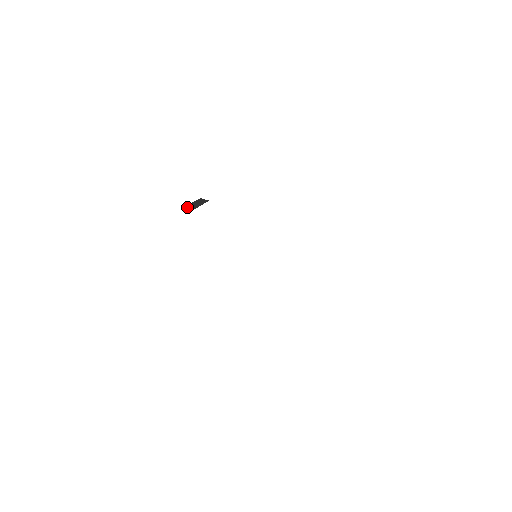
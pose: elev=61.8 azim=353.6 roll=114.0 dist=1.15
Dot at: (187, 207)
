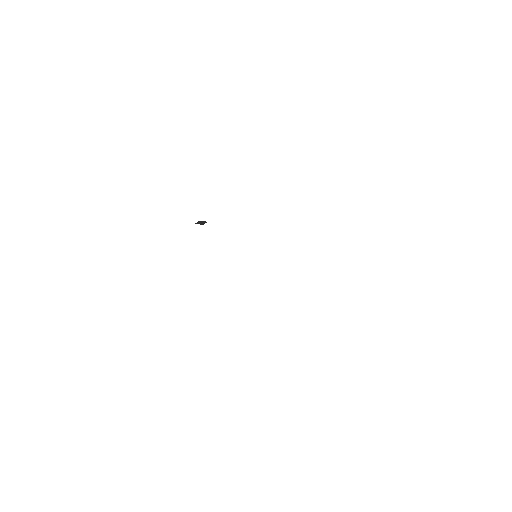
Dot at: (197, 223)
